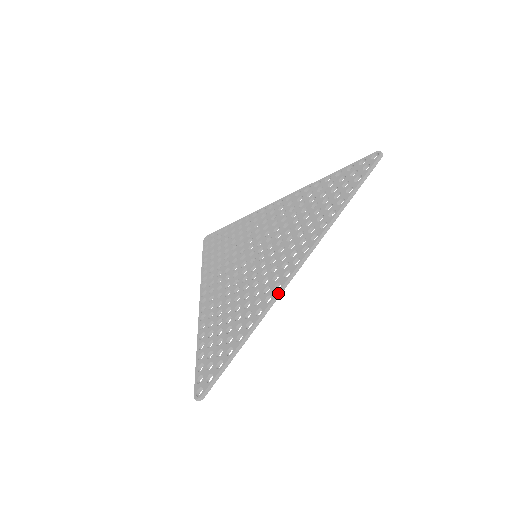
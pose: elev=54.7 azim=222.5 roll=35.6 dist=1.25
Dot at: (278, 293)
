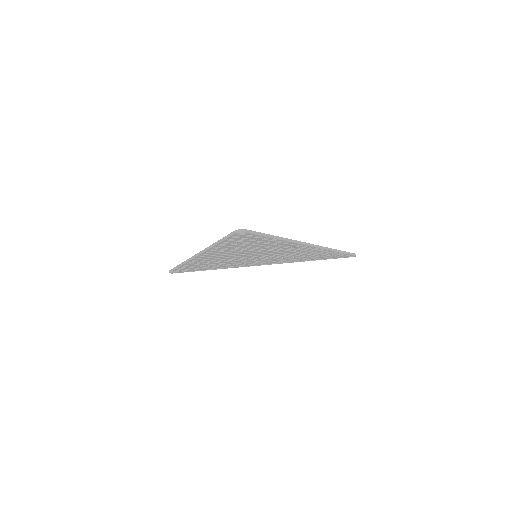
Dot at: (301, 242)
